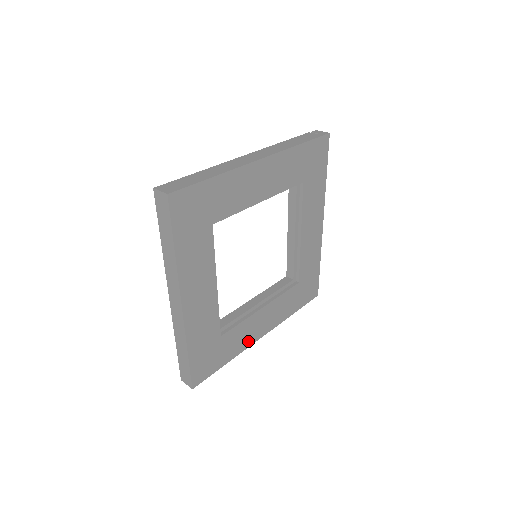
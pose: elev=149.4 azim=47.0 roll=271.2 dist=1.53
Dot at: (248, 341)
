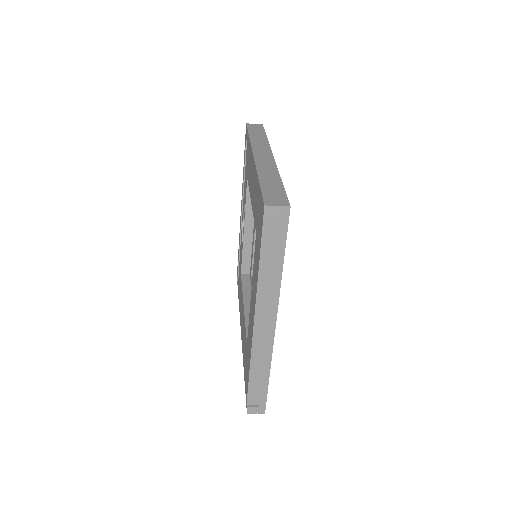
Dot at: occluded
